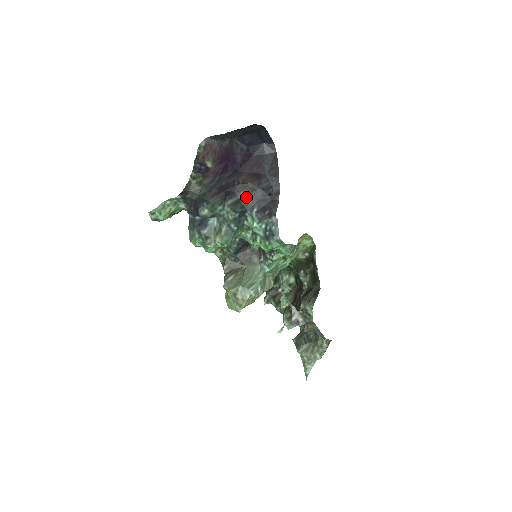
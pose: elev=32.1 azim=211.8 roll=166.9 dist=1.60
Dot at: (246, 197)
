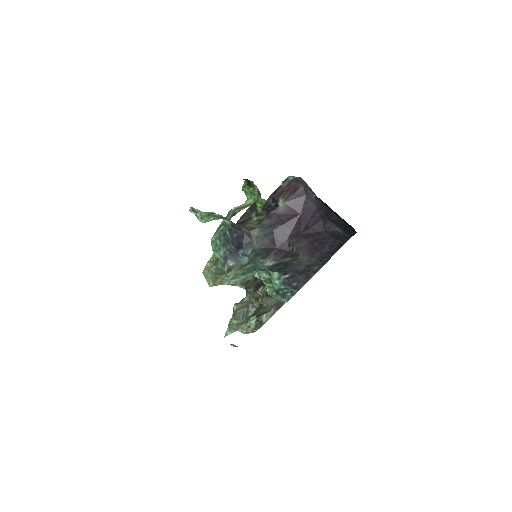
Dot at: (289, 263)
